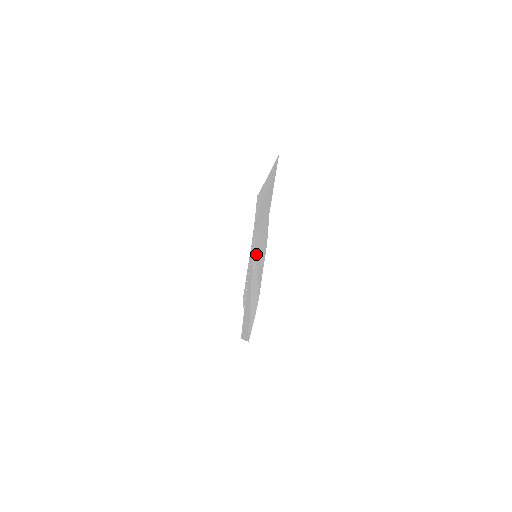
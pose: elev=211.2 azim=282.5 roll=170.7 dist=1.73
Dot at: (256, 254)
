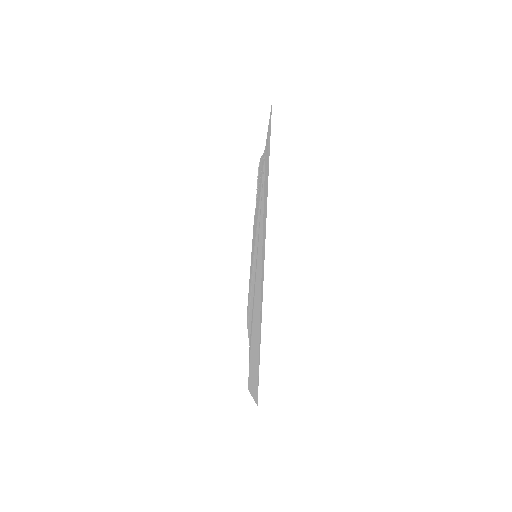
Dot at: occluded
